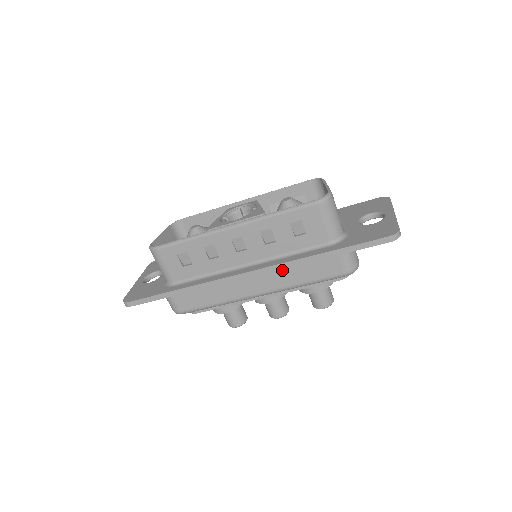
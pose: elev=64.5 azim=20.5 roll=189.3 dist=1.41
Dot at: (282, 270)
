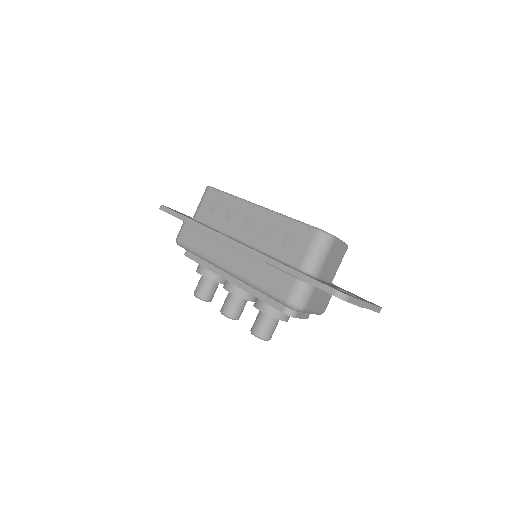
Dot at: (254, 260)
